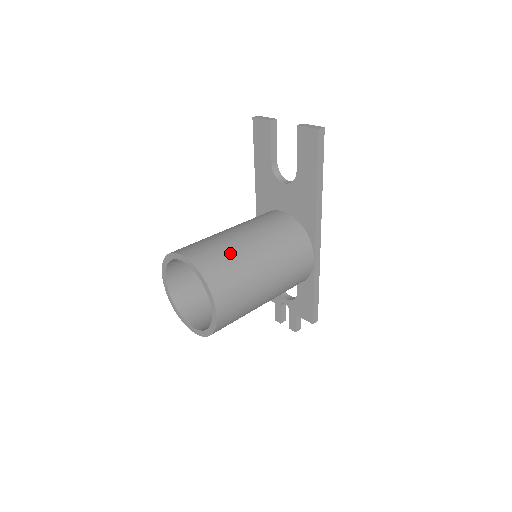
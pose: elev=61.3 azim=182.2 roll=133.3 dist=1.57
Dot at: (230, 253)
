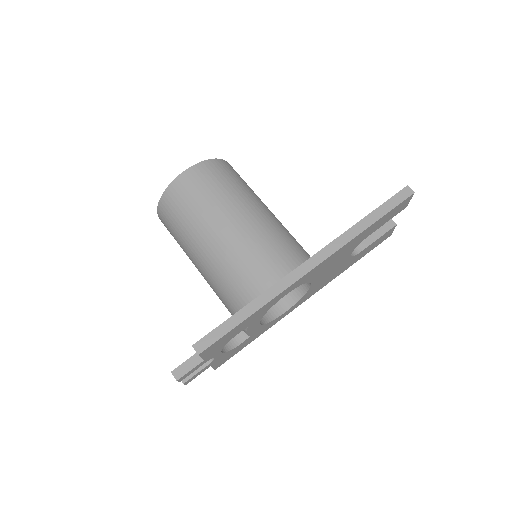
Dot at: (249, 187)
